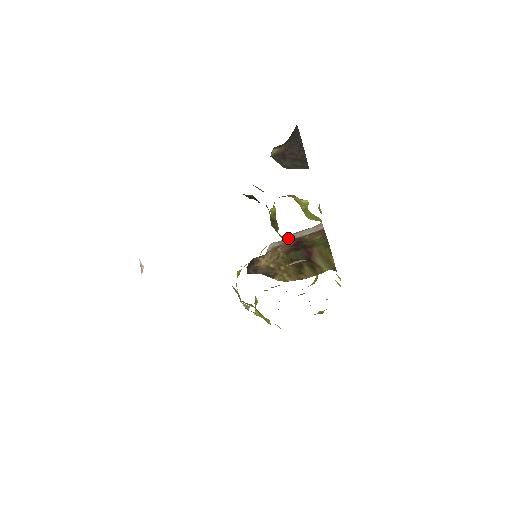
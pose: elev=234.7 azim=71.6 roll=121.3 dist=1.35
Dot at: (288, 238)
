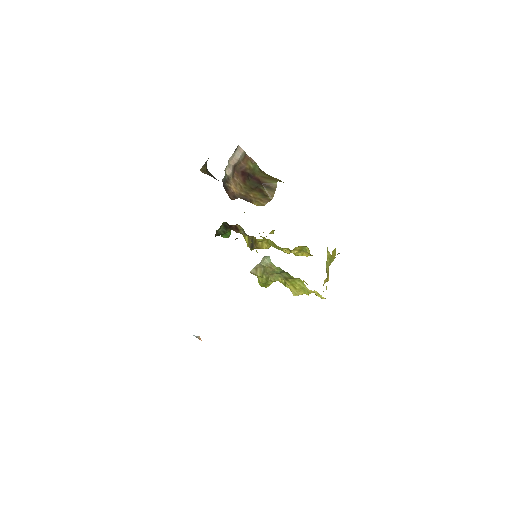
Dot at: (231, 164)
